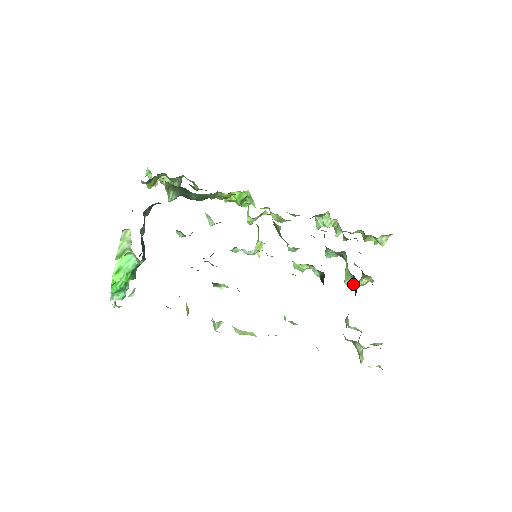
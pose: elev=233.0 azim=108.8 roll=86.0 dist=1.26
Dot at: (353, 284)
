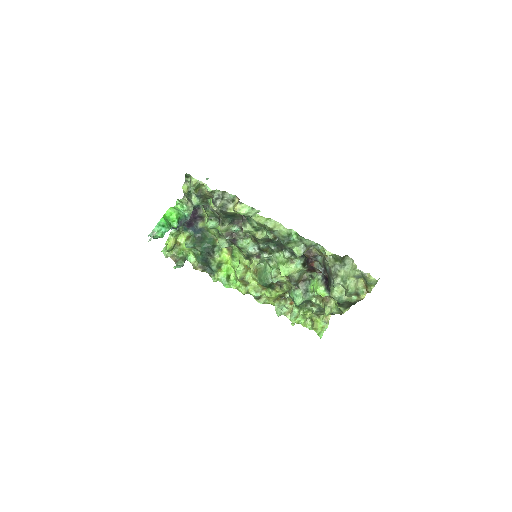
Dot at: (324, 284)
